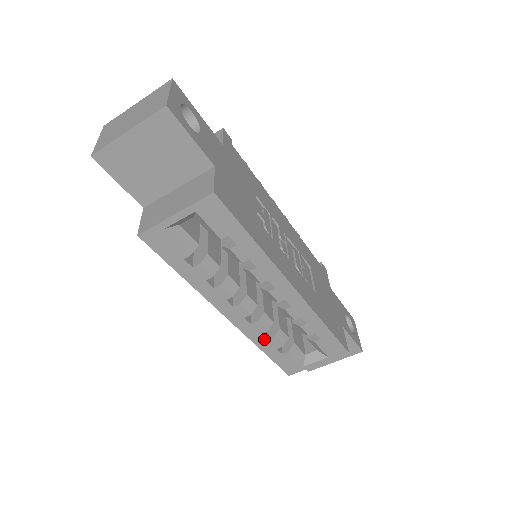
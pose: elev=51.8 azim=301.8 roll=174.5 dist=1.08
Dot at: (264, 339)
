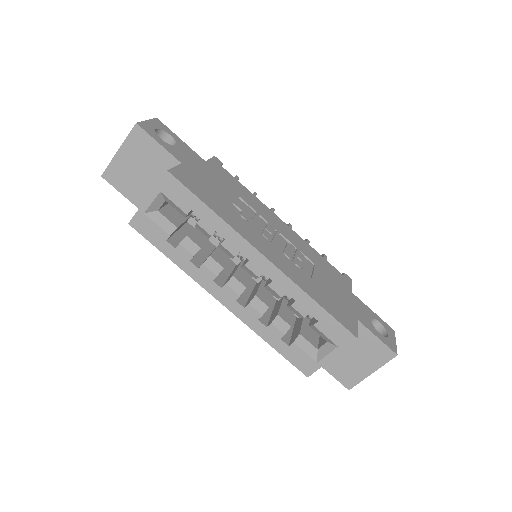
Dot at: (263, 326)
